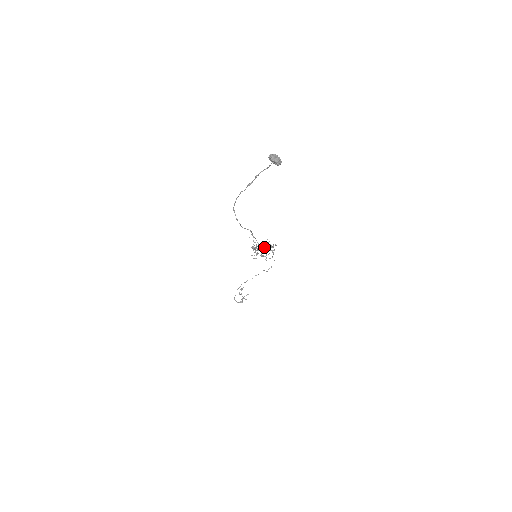
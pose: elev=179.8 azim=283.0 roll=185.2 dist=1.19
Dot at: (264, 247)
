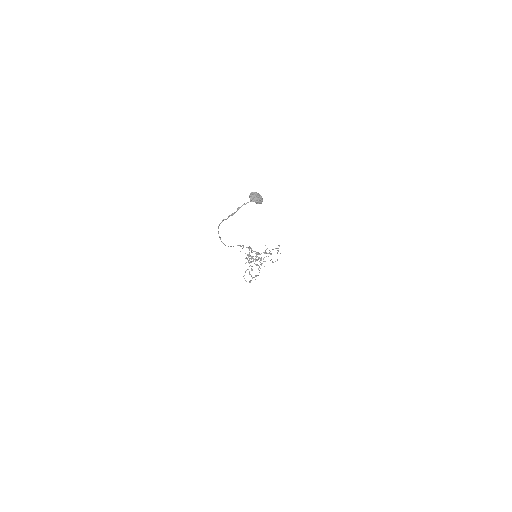
Dot at: (261, 253)
